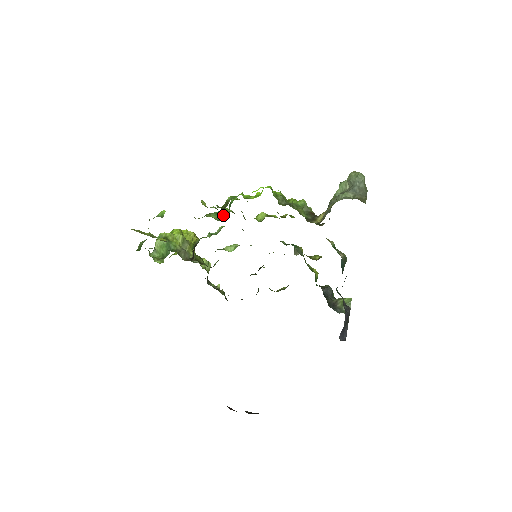
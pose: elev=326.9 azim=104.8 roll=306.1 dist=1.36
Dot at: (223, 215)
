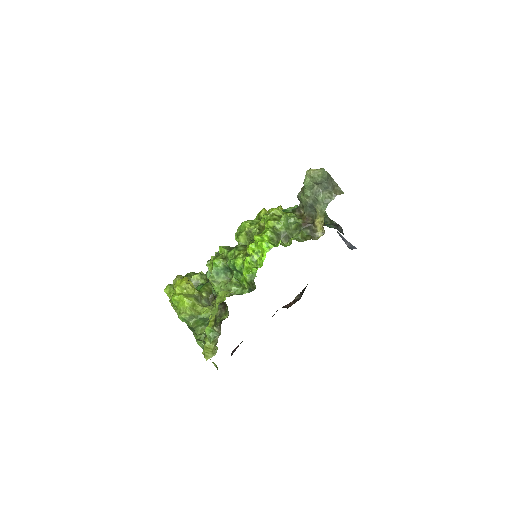
Dot at: (223, 270)
